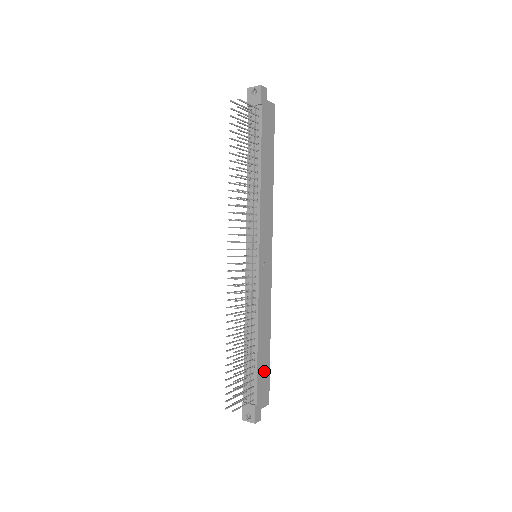
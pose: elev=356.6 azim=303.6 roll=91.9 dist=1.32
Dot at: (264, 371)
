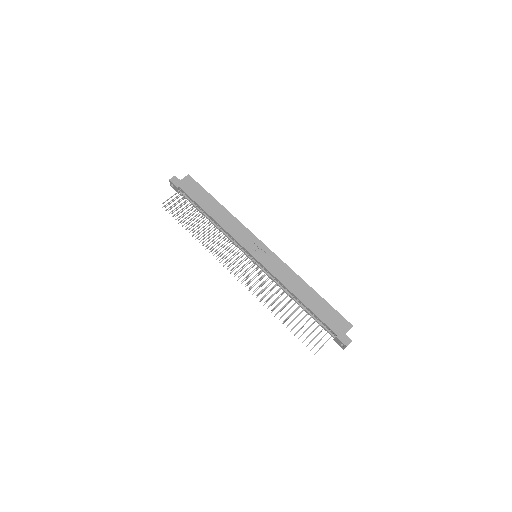
Dot at: (325, 311)
